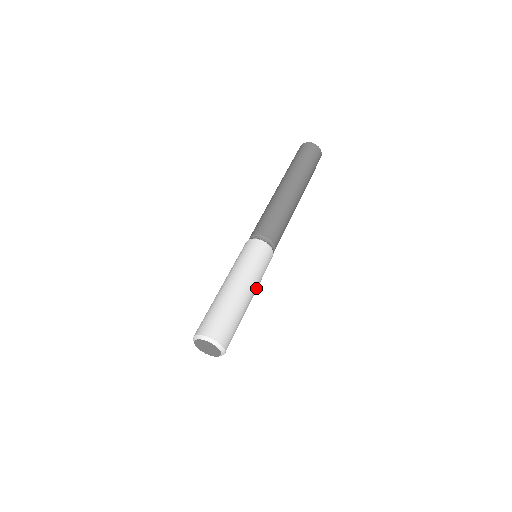
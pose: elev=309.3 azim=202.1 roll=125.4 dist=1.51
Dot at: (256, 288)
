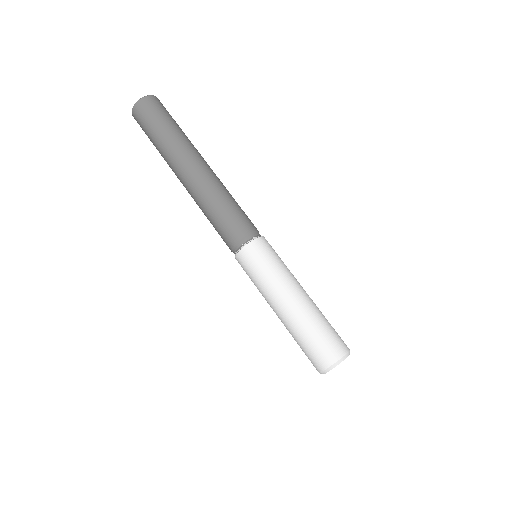
Dot at: (294, 279)
